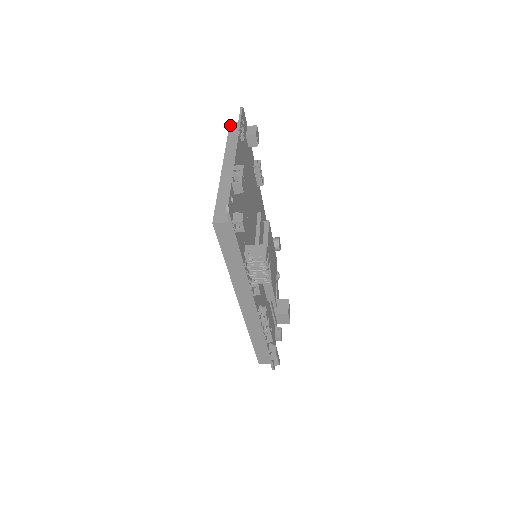
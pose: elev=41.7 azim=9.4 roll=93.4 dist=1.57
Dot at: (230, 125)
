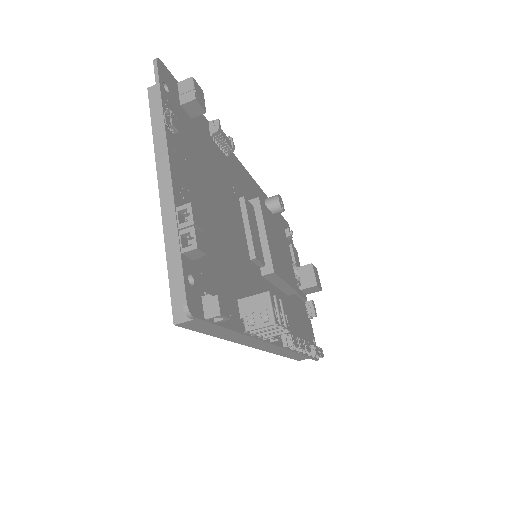
Dot at: (149, 93)
